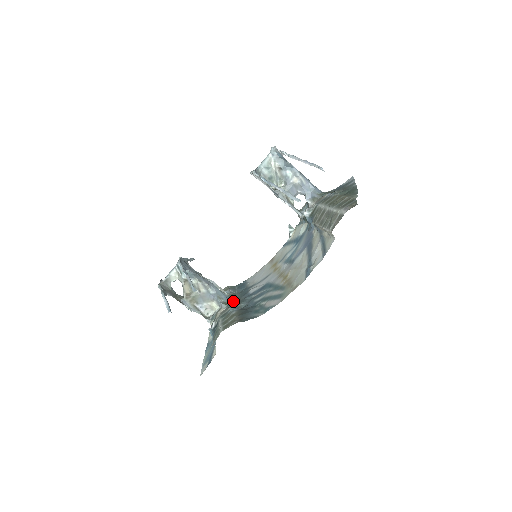
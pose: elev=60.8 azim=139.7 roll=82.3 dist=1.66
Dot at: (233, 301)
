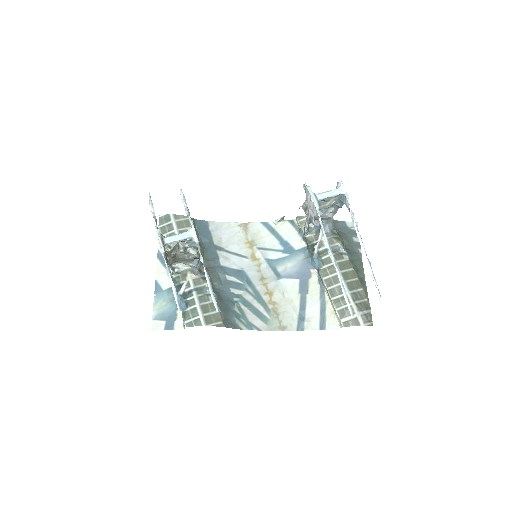
Dot at: occluded
